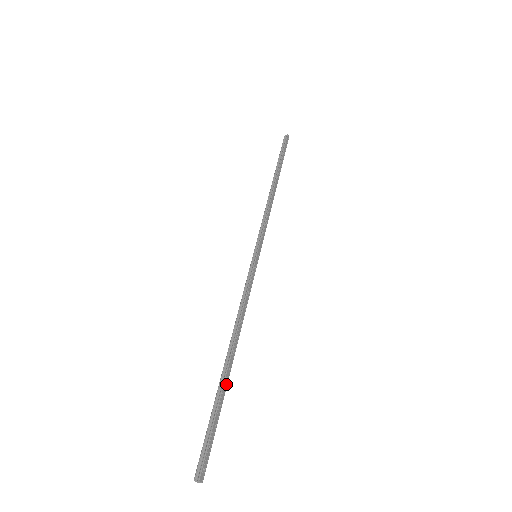
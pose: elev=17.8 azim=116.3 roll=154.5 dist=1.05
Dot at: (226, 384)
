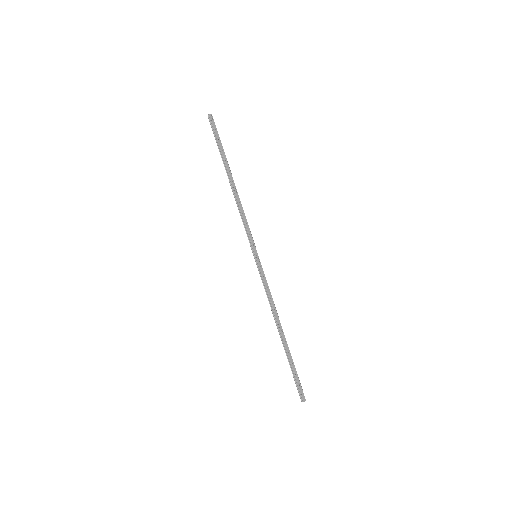
Dot at: (288, 350)
